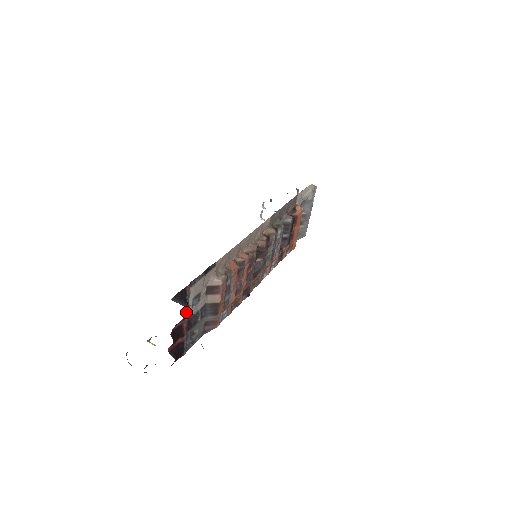
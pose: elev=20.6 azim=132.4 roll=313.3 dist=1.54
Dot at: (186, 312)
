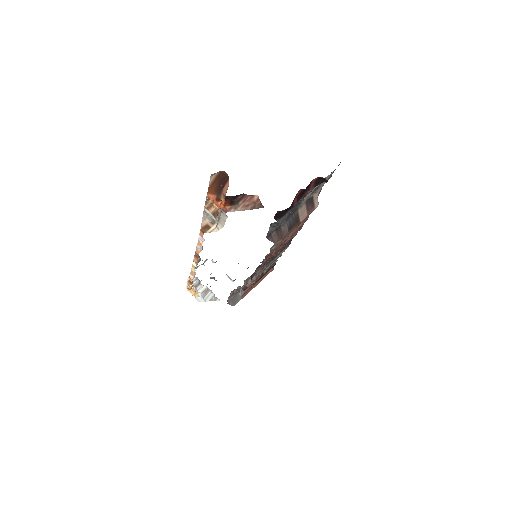
Dot at: (321, 182)
